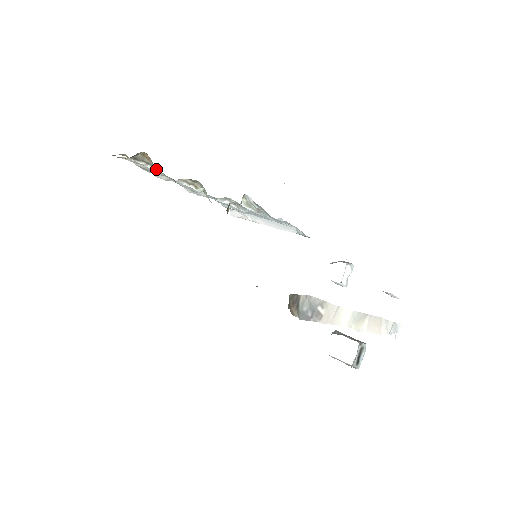
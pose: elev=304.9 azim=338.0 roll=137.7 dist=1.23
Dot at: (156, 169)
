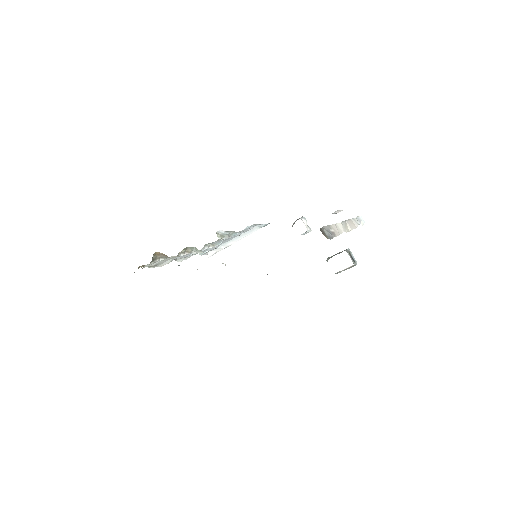
Dot at: (166, 257)
